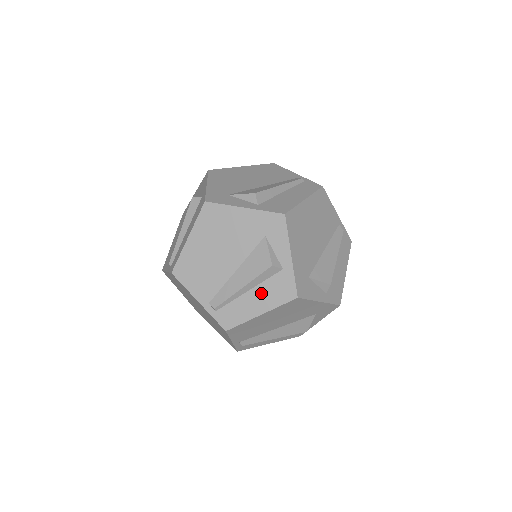
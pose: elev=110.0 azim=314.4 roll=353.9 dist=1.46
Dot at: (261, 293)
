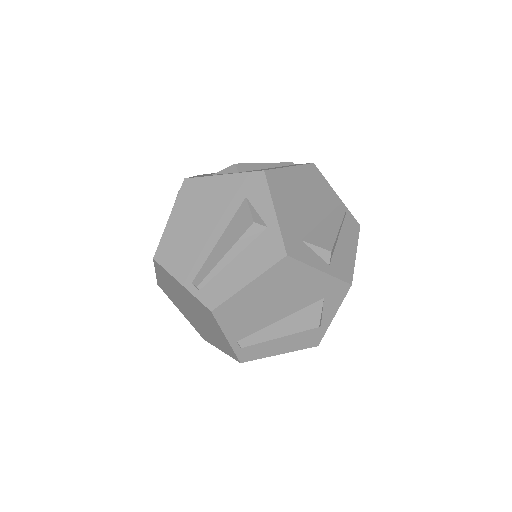
Dot at: (246, 259)
